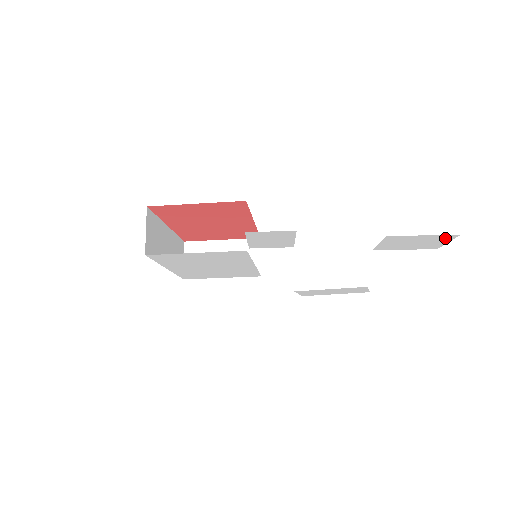
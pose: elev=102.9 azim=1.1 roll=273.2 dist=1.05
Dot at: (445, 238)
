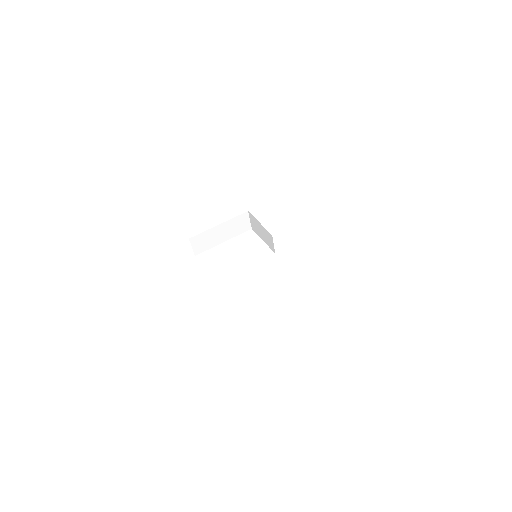
Dot at: occluded
